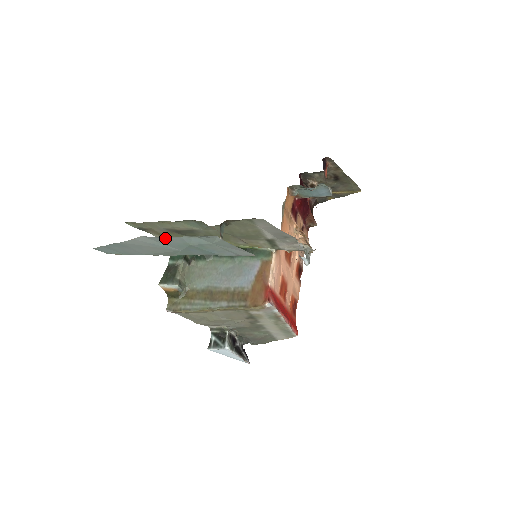
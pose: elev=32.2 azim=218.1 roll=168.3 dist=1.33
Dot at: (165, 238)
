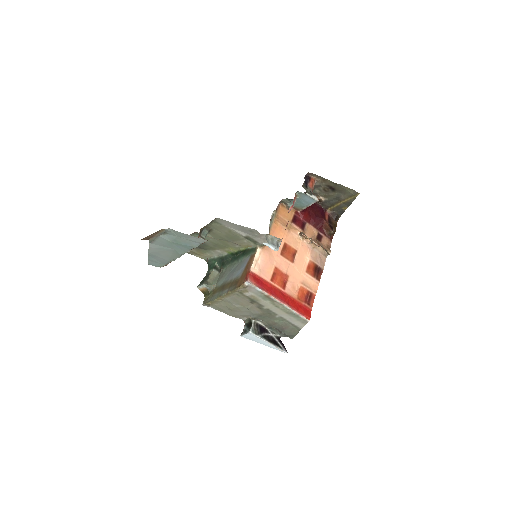
Dot at: (157, 240)
